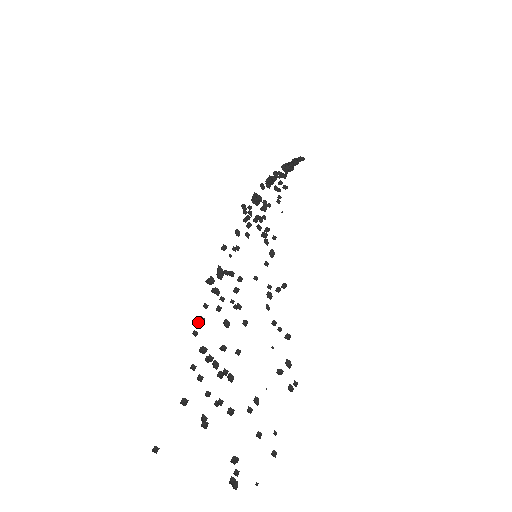
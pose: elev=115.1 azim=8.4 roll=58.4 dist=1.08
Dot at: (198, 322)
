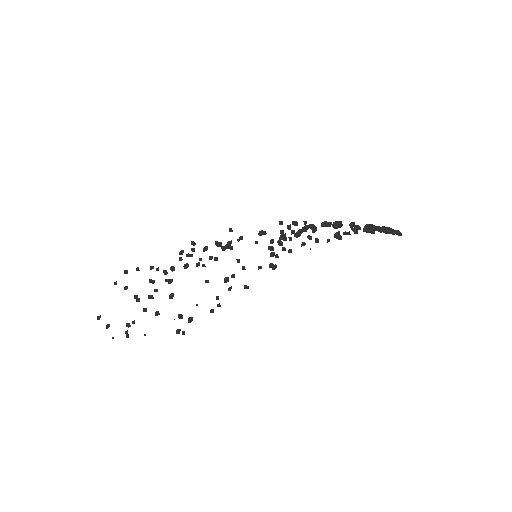
Dot at: (182, 253)
